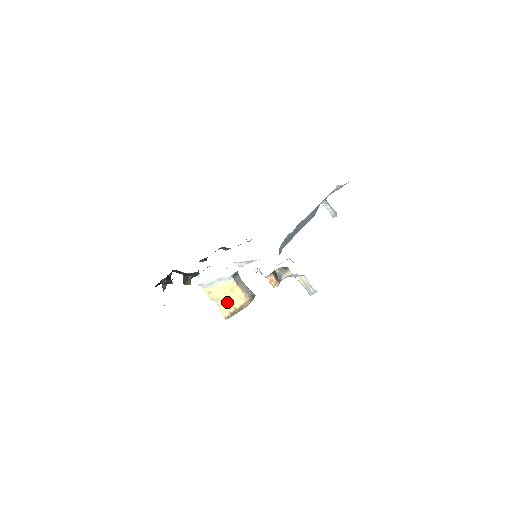
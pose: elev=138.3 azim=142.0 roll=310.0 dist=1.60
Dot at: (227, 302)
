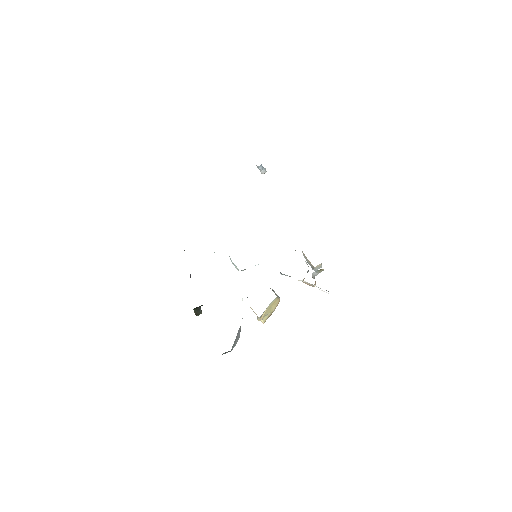
Dot at: (269, 313)
